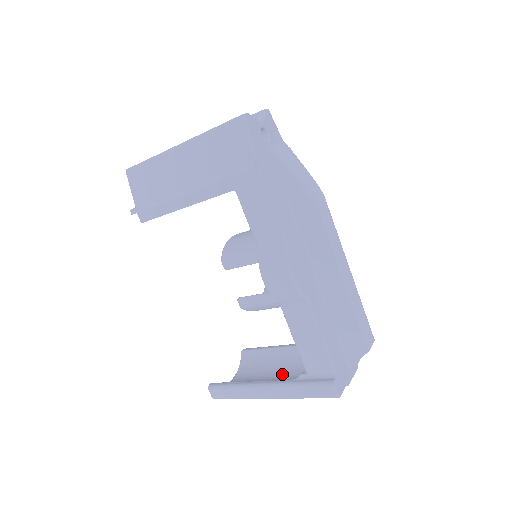
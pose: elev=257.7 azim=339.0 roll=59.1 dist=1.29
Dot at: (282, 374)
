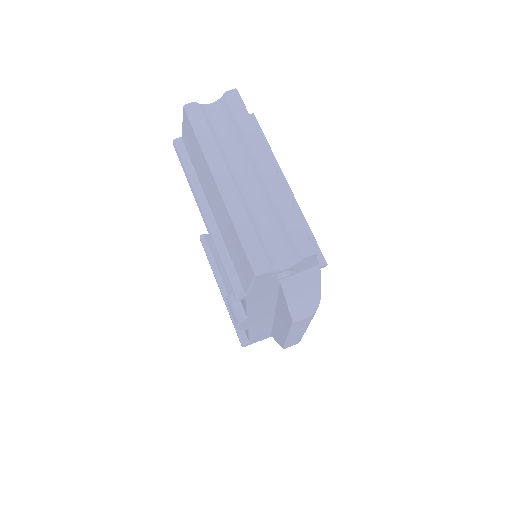
Dot at: occluded
